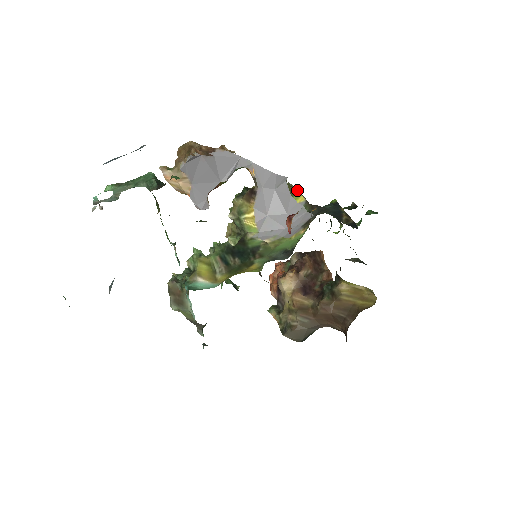
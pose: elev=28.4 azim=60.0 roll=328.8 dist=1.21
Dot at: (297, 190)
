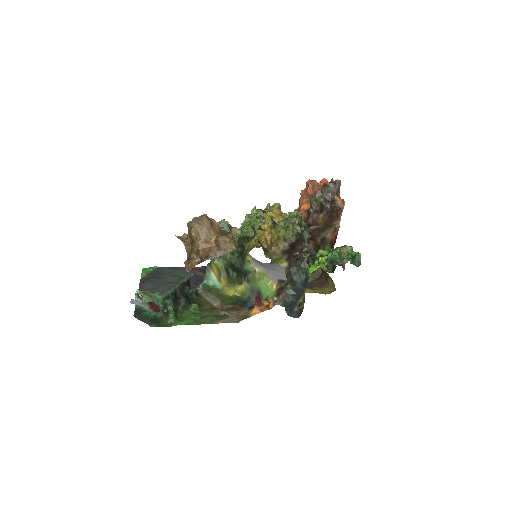
Dot at: (291, 244)
